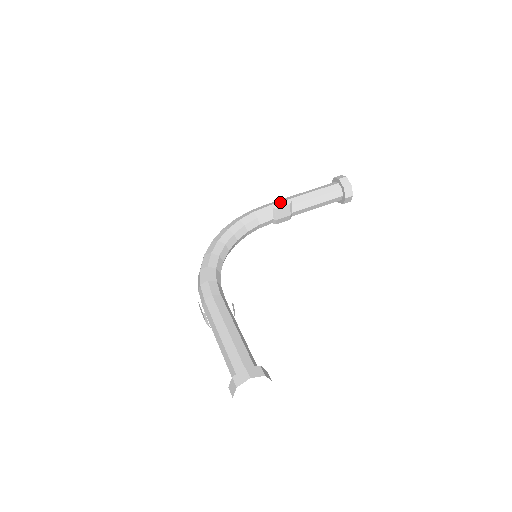
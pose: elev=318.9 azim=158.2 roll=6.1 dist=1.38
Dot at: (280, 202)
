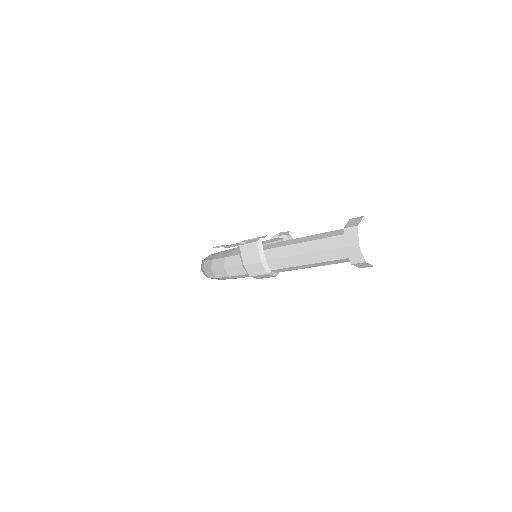
Dot at: occluded
